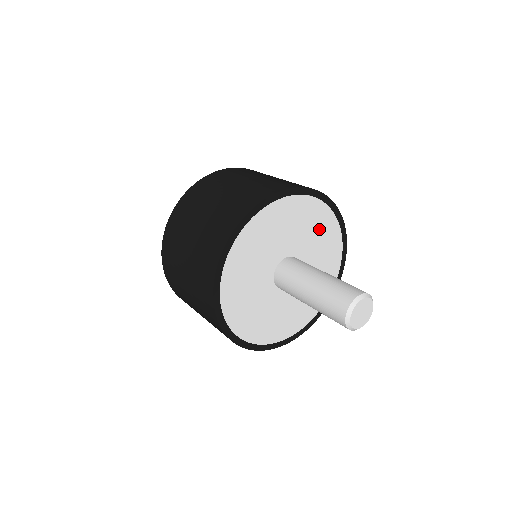
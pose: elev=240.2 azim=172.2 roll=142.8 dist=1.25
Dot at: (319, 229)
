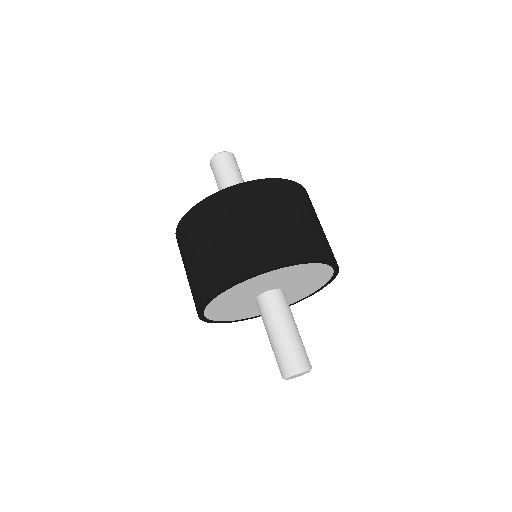
Dot at: (314, 281)
